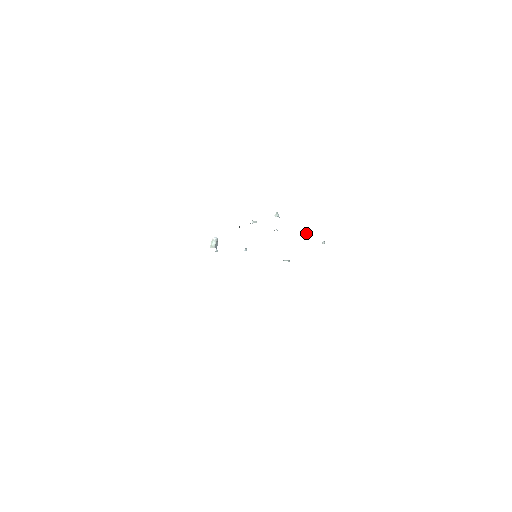
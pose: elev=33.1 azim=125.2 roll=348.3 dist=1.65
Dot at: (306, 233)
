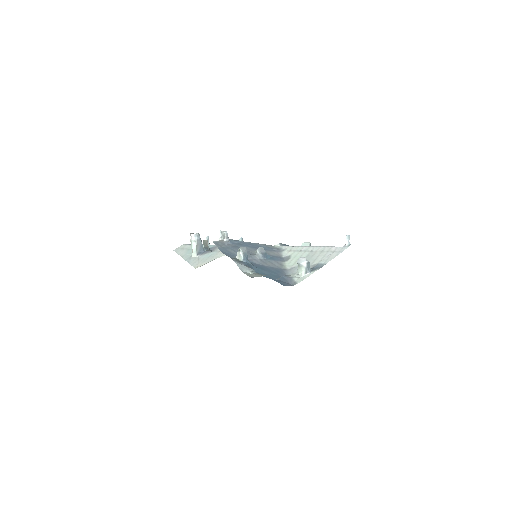
Dot at: (301, 268)
